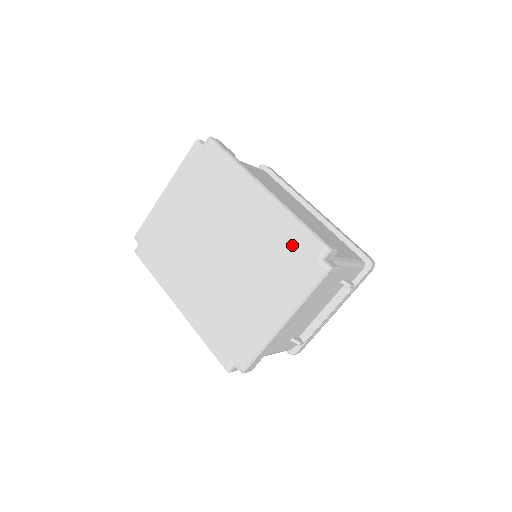
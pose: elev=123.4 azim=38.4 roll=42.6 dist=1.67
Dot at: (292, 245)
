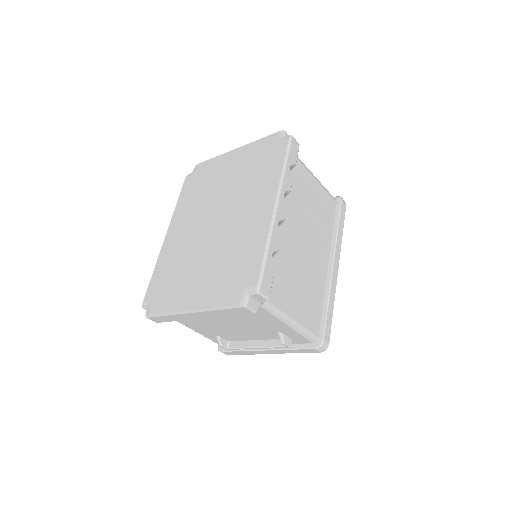
Dot at: (245, 264)
